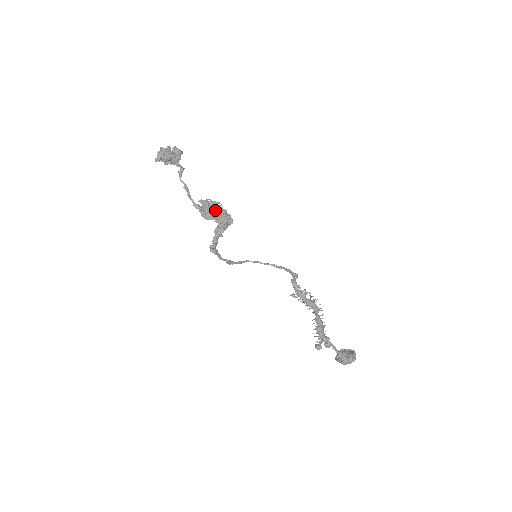
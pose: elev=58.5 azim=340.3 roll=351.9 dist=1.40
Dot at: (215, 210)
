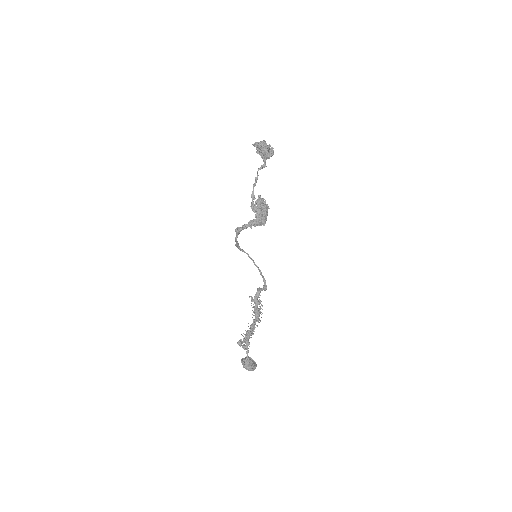
Dot at: (262, 209)
